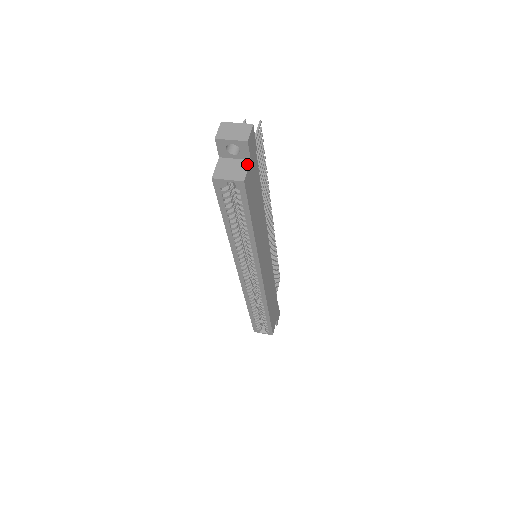
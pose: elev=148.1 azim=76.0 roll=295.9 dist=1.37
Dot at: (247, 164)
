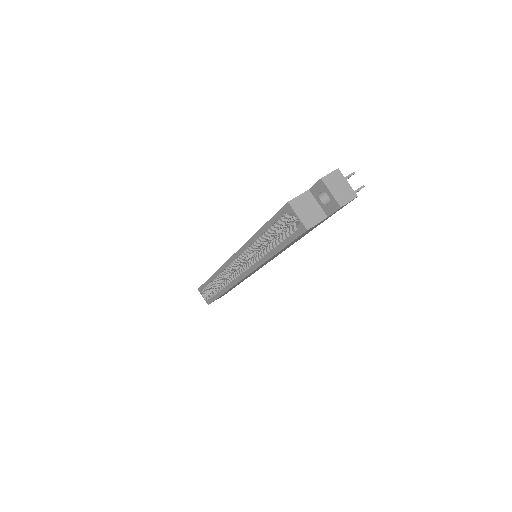
Dot at: (322, 218)
